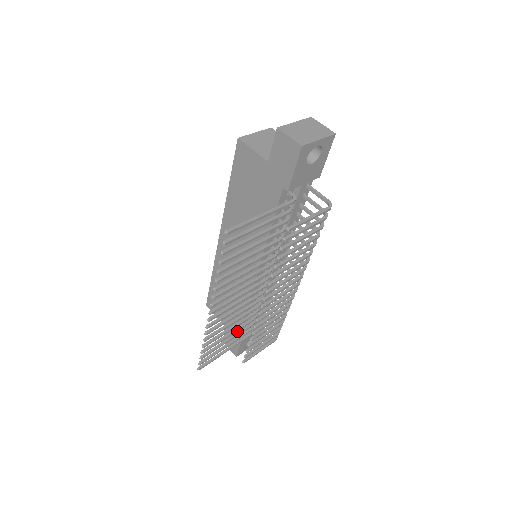
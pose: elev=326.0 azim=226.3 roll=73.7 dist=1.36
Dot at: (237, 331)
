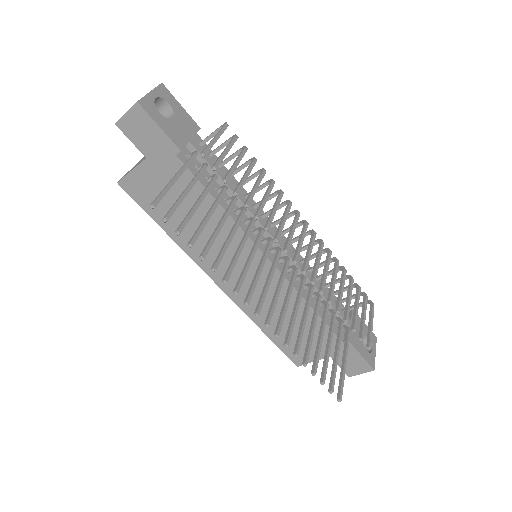
Dot at: occluded
